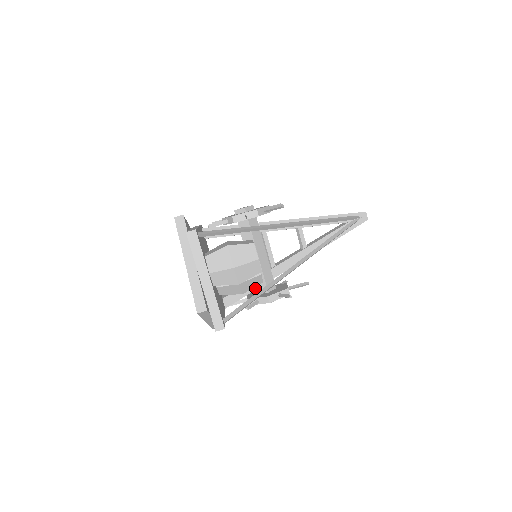
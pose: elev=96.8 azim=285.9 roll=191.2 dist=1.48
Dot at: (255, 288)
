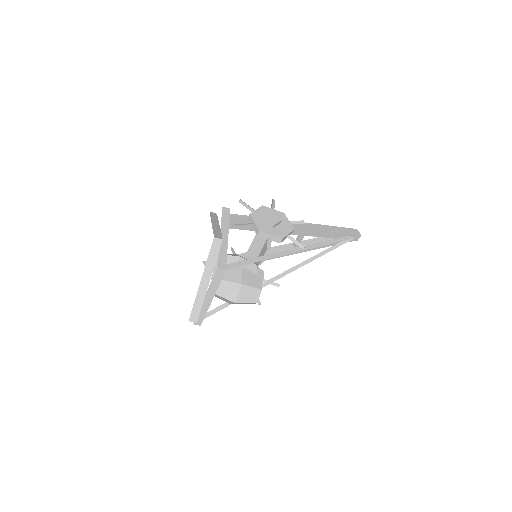
Dot at: occluded
